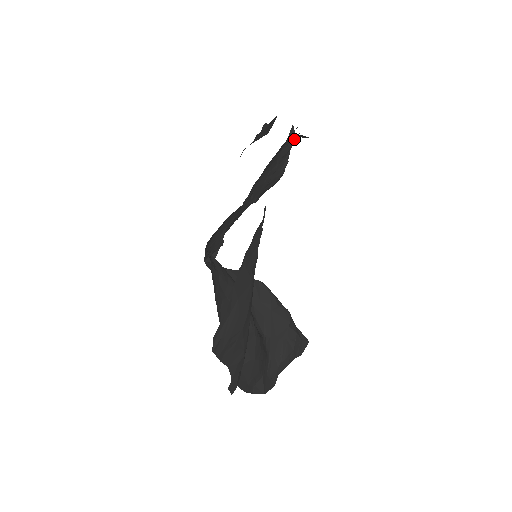
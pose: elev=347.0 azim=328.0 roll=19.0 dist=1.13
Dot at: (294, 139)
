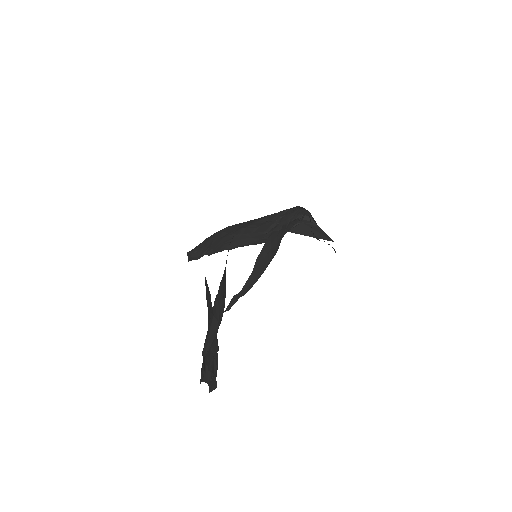
Dot at: (302, 220)
